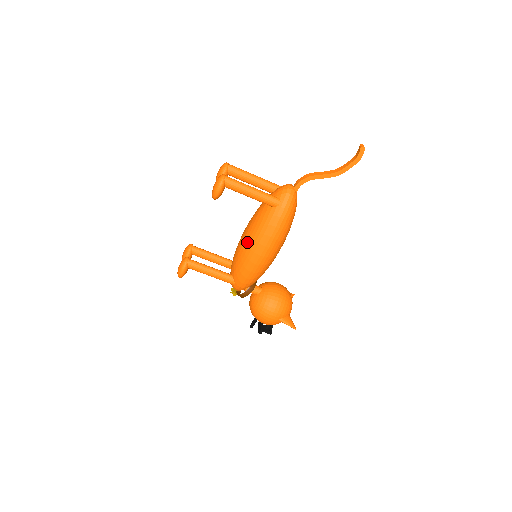
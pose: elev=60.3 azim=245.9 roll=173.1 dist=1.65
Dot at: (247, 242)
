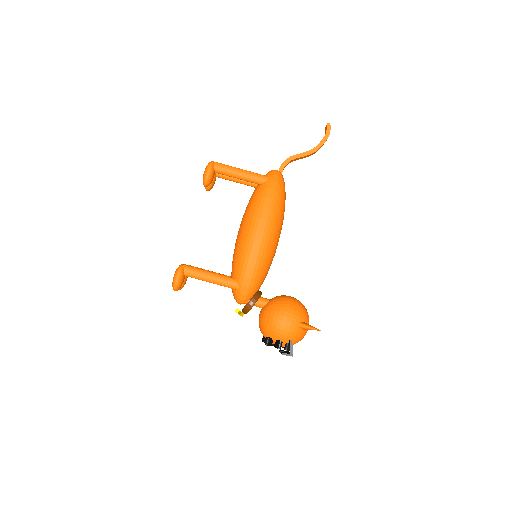
Dot at: (244, 226)
